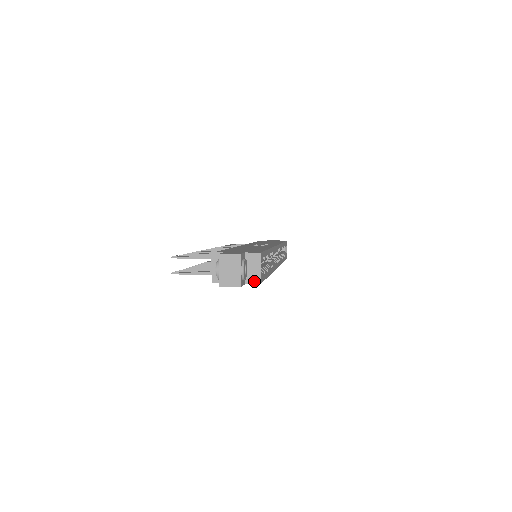
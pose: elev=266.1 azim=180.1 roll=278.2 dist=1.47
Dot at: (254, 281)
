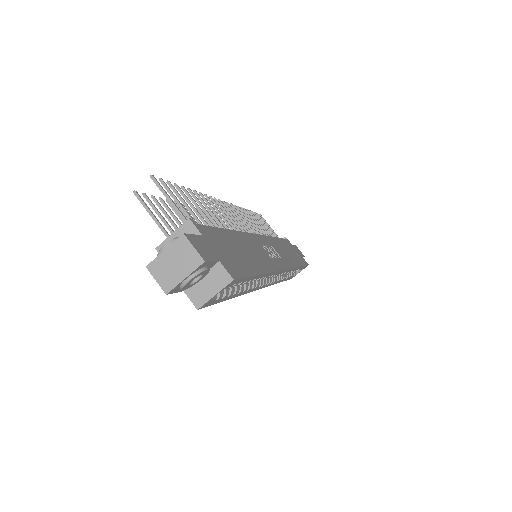
Dot at: (195, 299)
